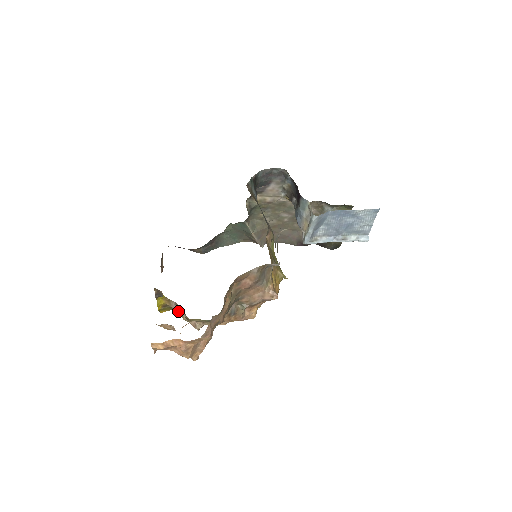
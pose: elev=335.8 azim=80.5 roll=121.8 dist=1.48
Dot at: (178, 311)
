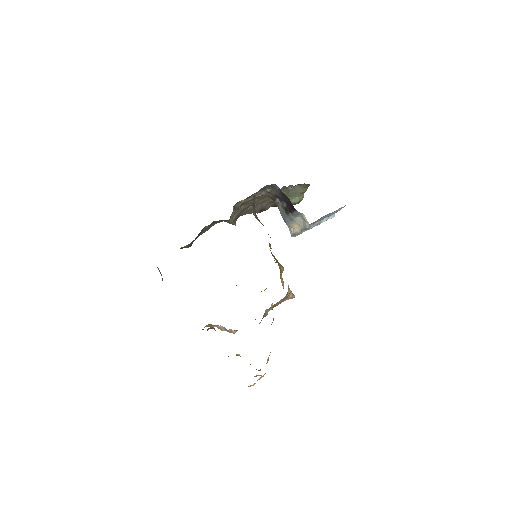
Dot at: (217, 327)
